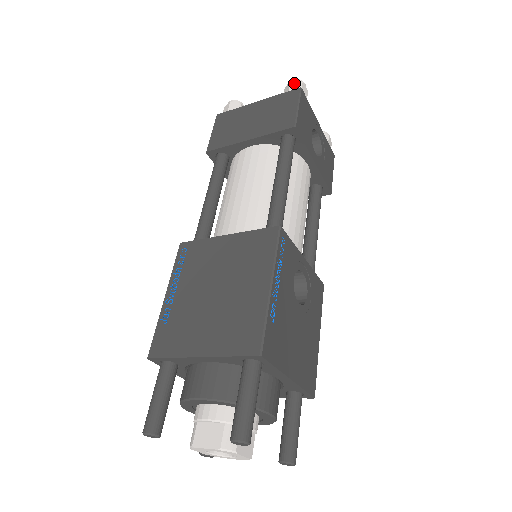
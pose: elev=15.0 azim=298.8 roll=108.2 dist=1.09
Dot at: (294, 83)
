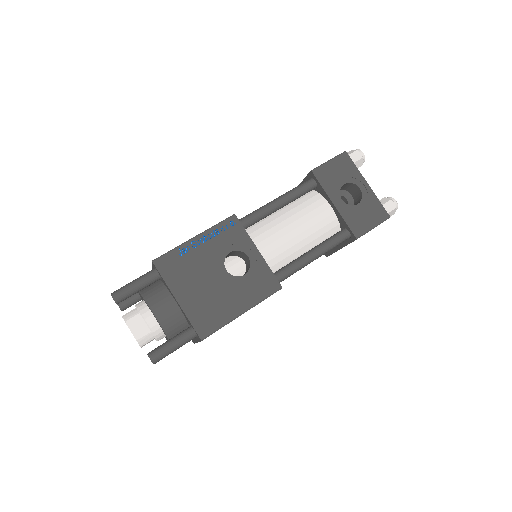
Dot at: (351, 151)
